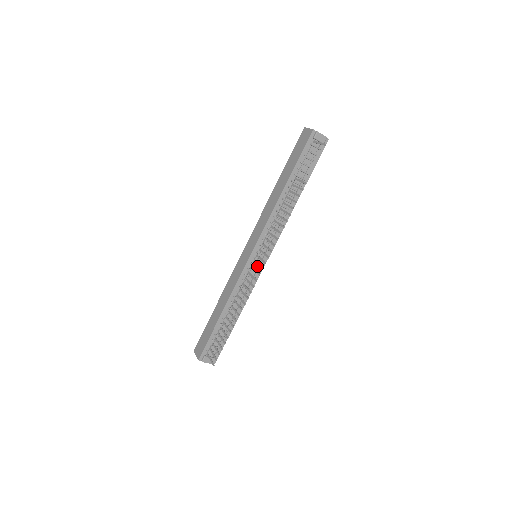
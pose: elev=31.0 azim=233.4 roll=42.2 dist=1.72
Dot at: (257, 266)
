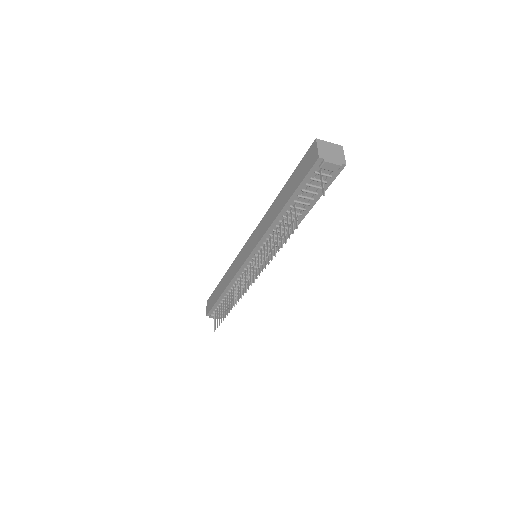
Dot at: (255, 267)
